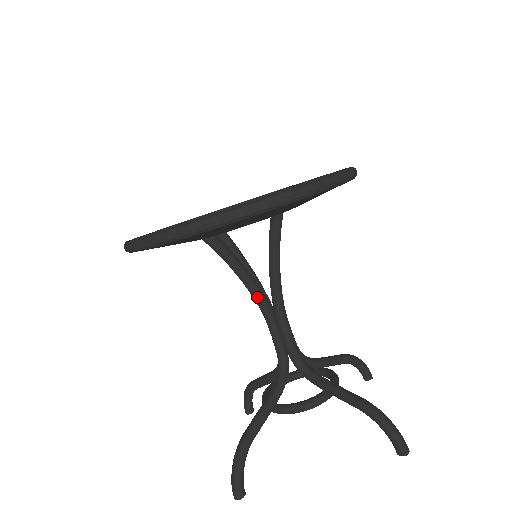
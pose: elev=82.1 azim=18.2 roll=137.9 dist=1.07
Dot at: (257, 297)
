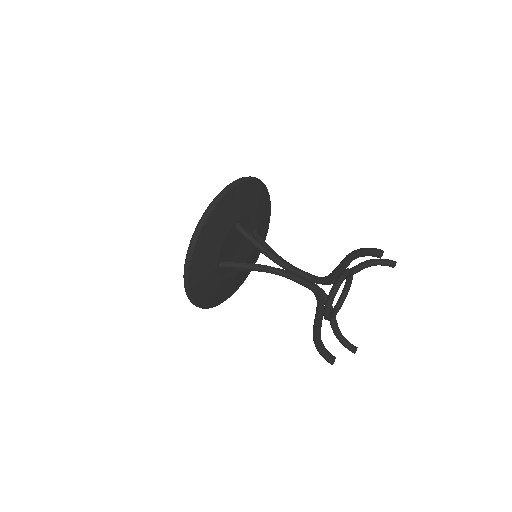
Dot at: (269, 270)
